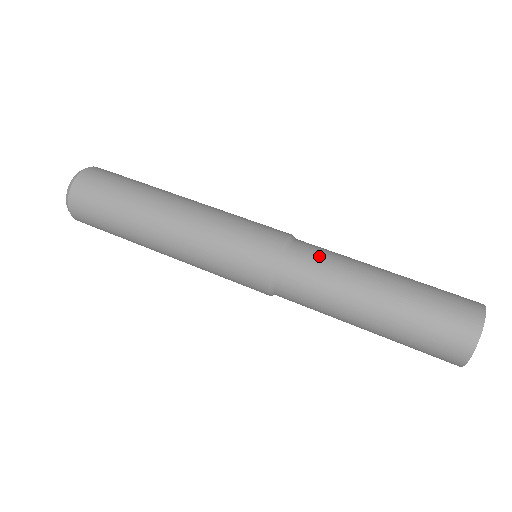
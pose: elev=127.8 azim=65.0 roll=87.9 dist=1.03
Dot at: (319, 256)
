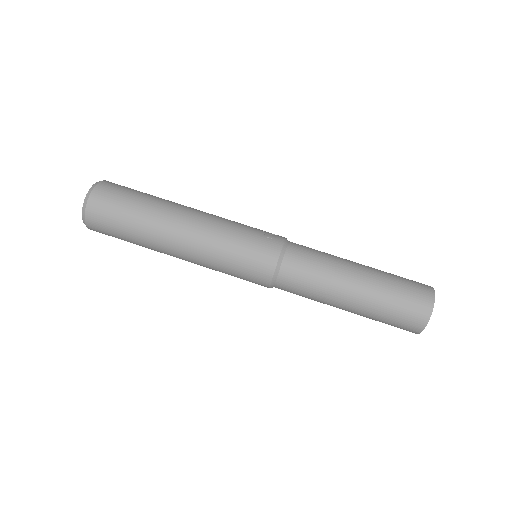
Dot at: (303, 281)
